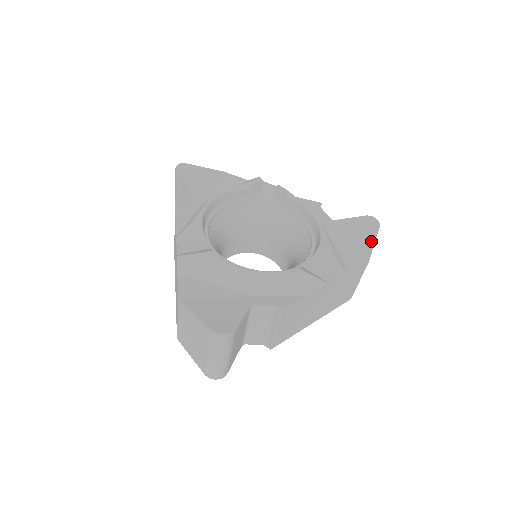
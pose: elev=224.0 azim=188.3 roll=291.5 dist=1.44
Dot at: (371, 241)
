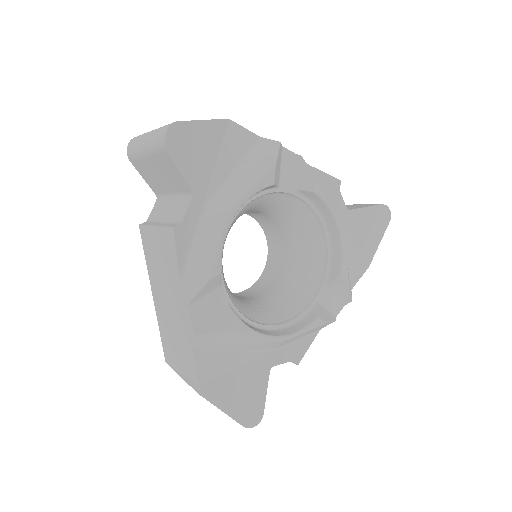
Dot at: (377, 241)
